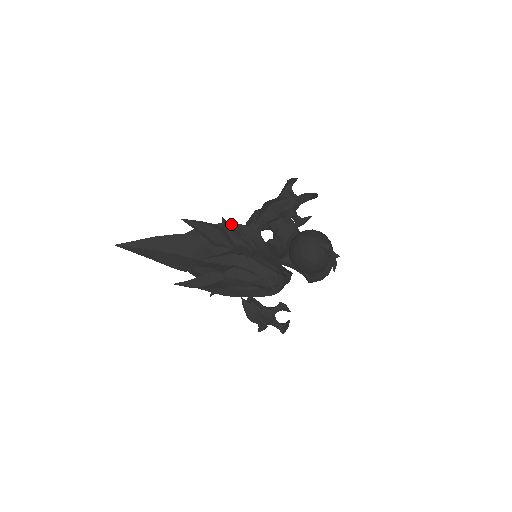
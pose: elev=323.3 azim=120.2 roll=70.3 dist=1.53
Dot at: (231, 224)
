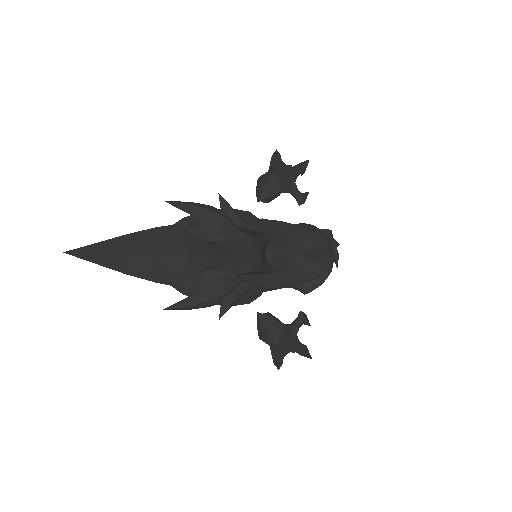
Dot at: occluded
